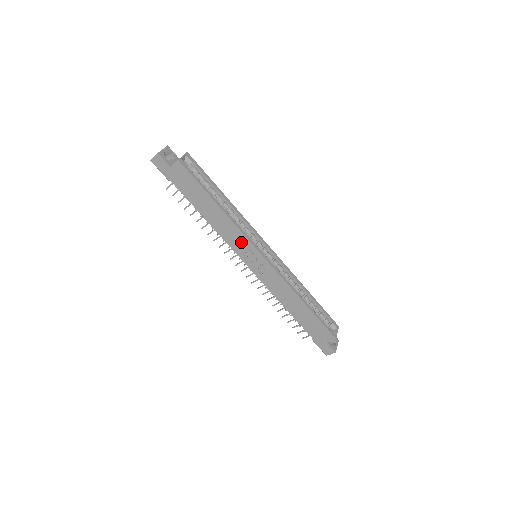
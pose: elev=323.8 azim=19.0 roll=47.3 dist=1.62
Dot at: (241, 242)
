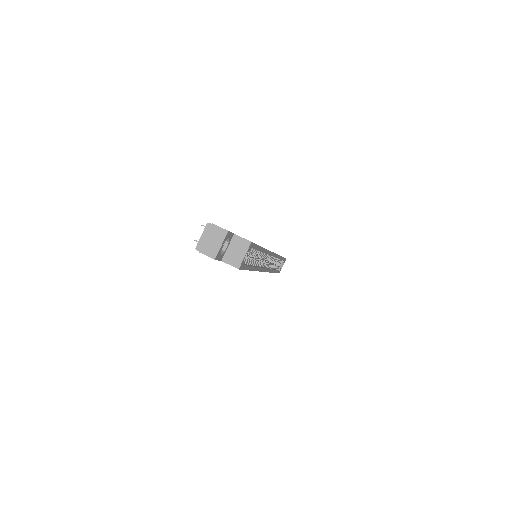
Dot at: occluded
